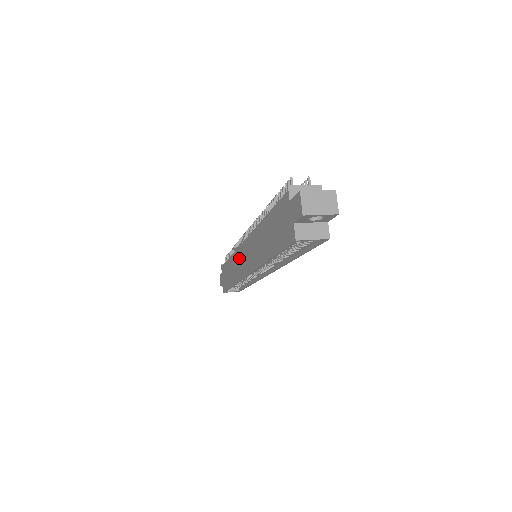
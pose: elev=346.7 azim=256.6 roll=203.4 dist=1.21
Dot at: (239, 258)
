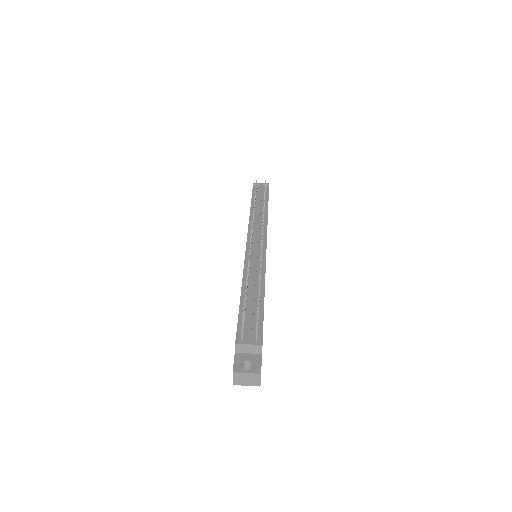
Dot at: occluded
